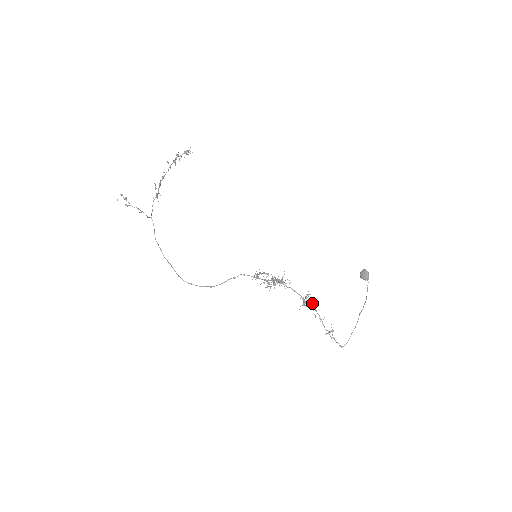
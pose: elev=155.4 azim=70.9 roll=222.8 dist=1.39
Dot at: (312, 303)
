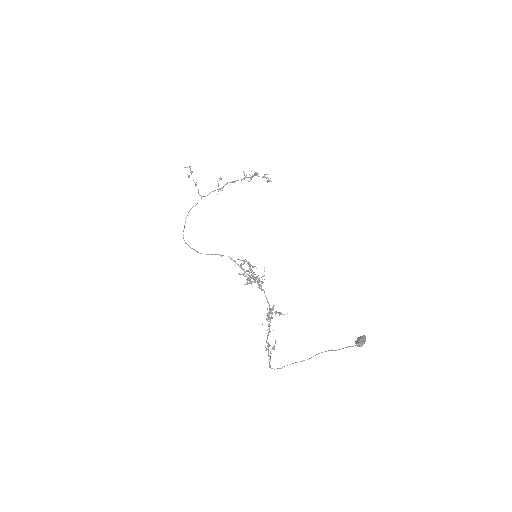
Dot at: (270, 308)
